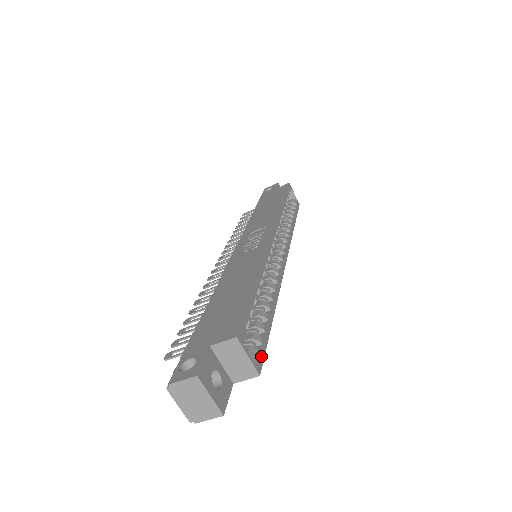
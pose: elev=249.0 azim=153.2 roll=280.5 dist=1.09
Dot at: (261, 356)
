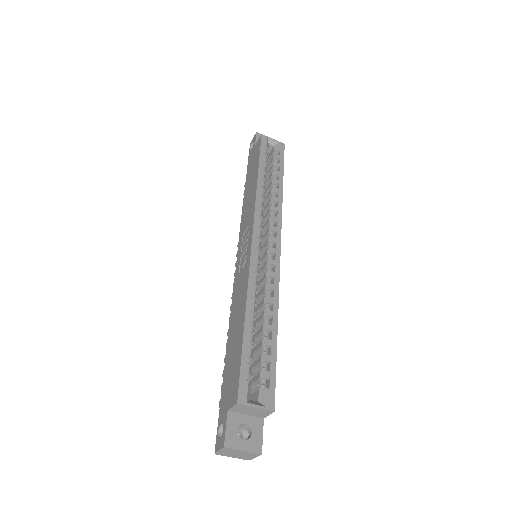
Dot at: (271, 391)
